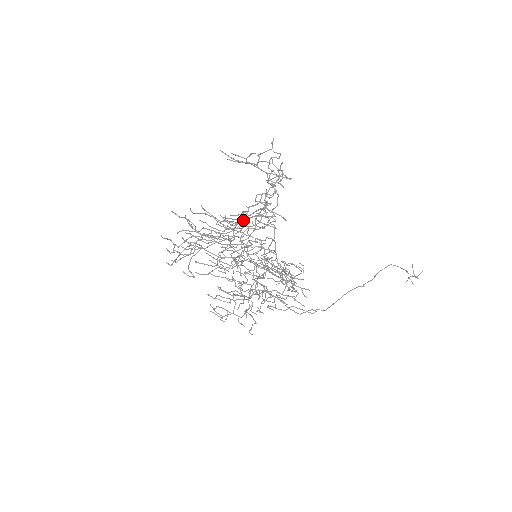
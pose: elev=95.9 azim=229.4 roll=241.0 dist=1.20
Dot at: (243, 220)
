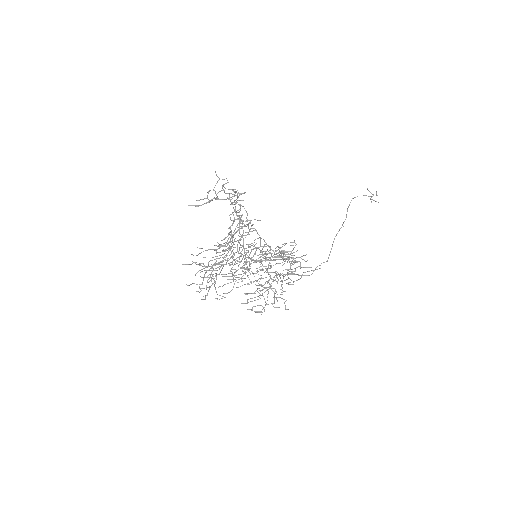
Dot at: occluded
